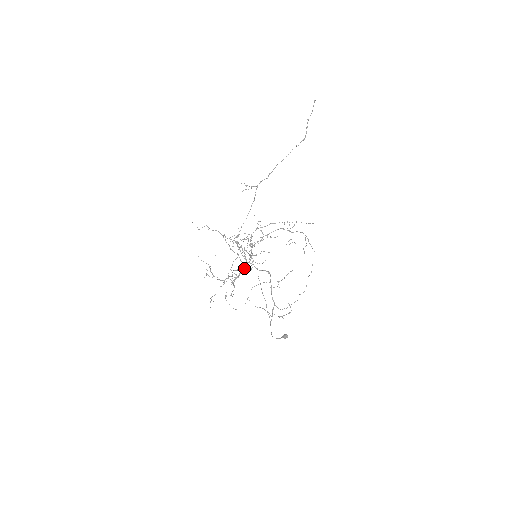
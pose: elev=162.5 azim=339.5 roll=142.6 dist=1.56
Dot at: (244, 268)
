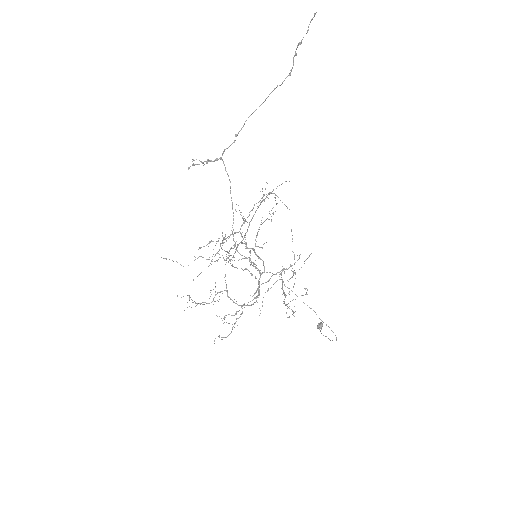
Dot at: (259, 282)
